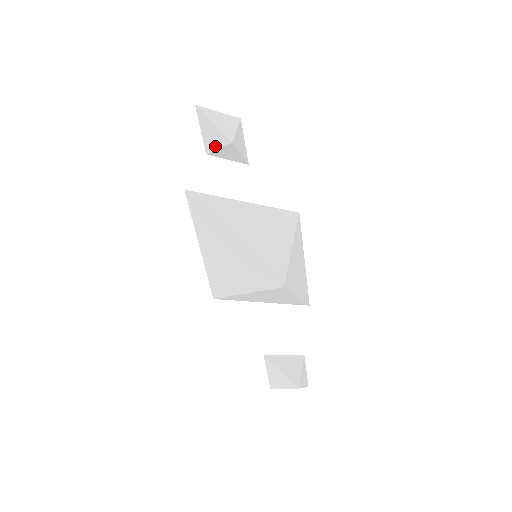
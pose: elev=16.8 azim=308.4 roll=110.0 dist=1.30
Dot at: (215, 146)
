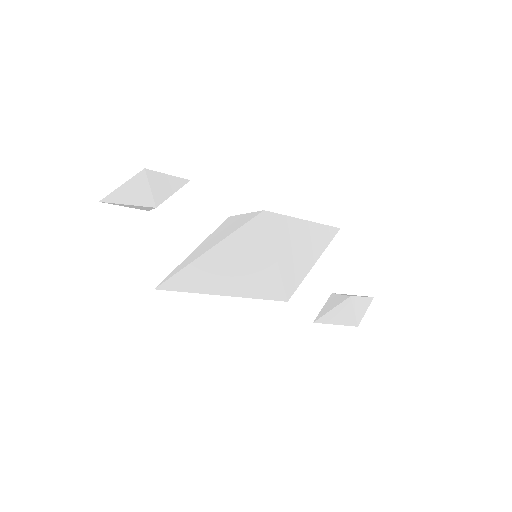
Dot at: (147, 209)
